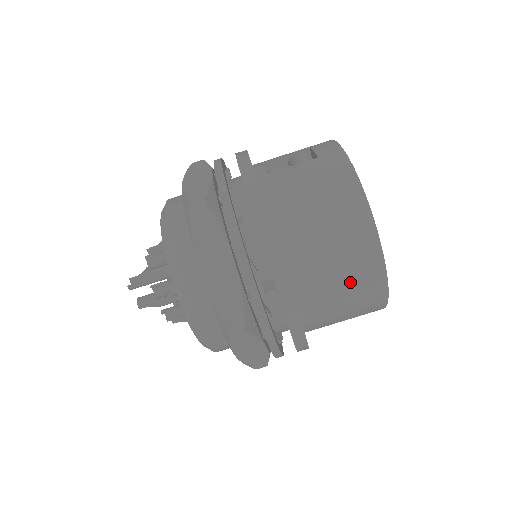
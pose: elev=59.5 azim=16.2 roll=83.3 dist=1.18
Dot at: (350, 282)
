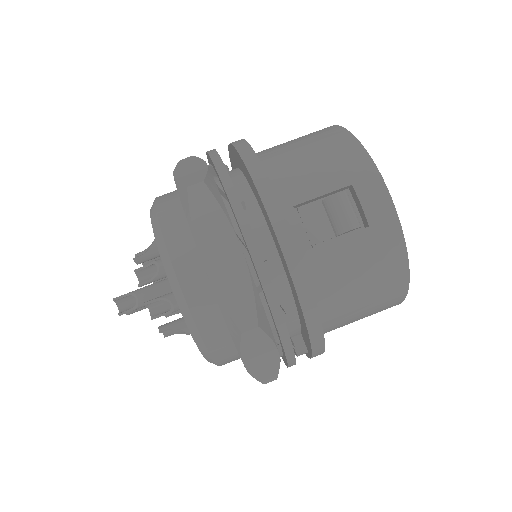
Dot at: occluded
